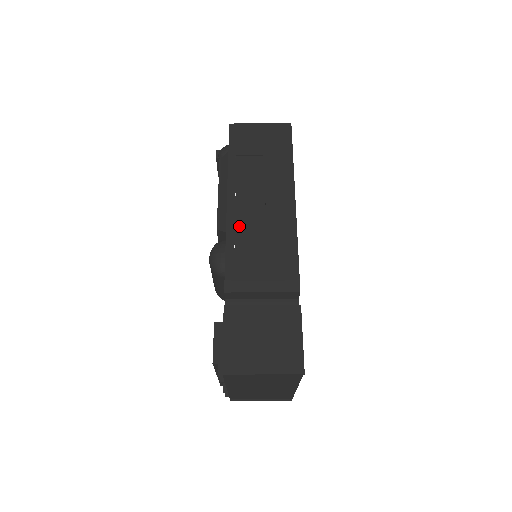
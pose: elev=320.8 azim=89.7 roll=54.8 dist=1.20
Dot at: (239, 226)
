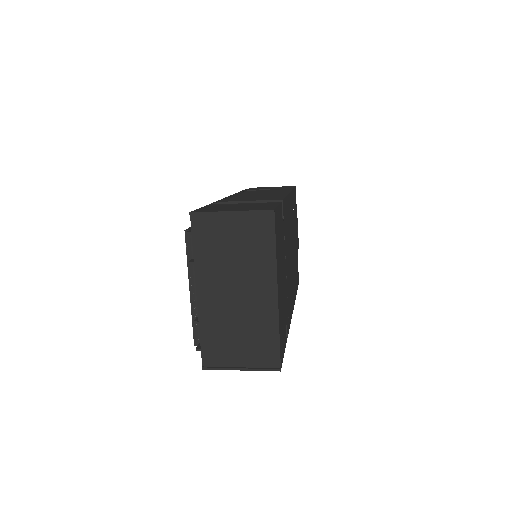
Dot at: (238, 196)
